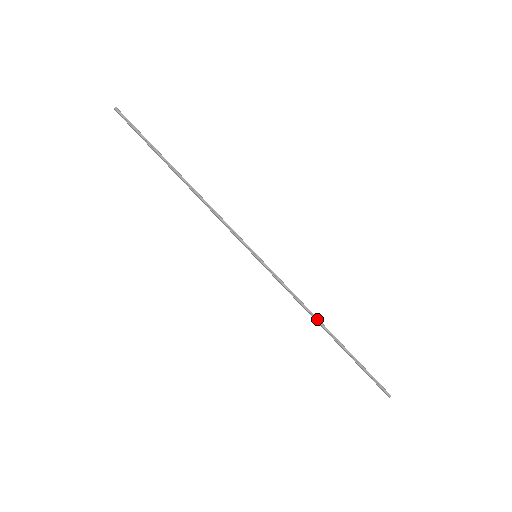
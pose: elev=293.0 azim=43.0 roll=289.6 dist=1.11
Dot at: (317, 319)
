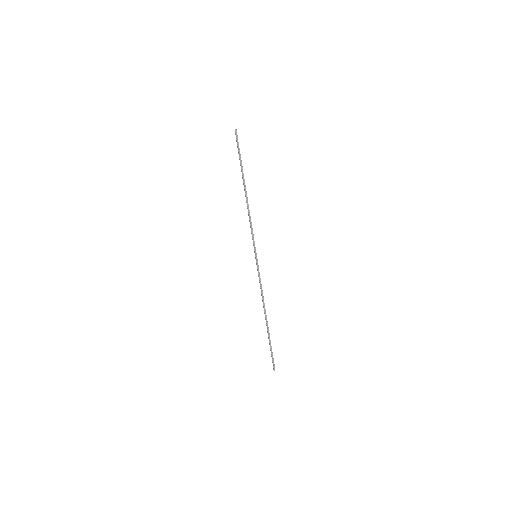
Dot at: occluded
